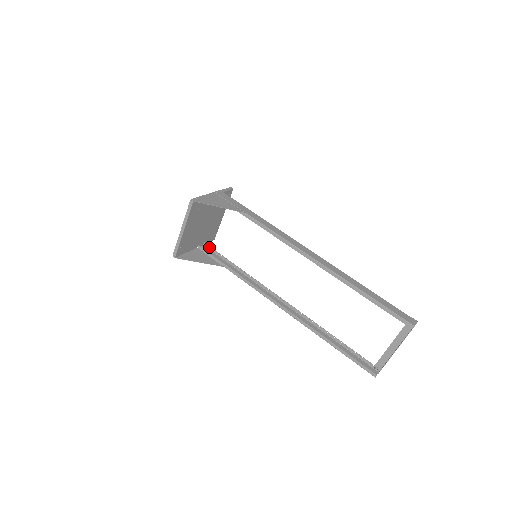
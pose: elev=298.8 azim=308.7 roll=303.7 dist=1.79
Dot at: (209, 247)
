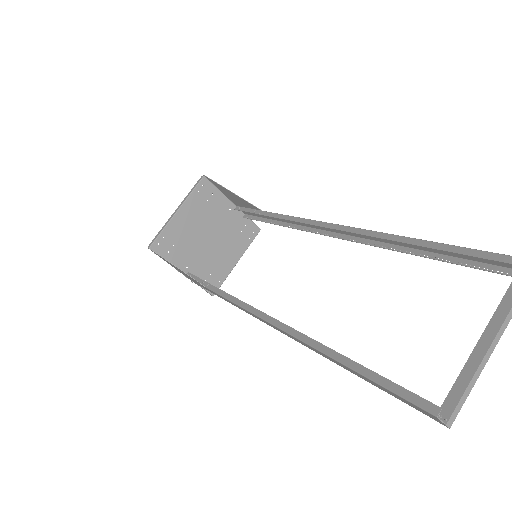
Dot at: occluded
